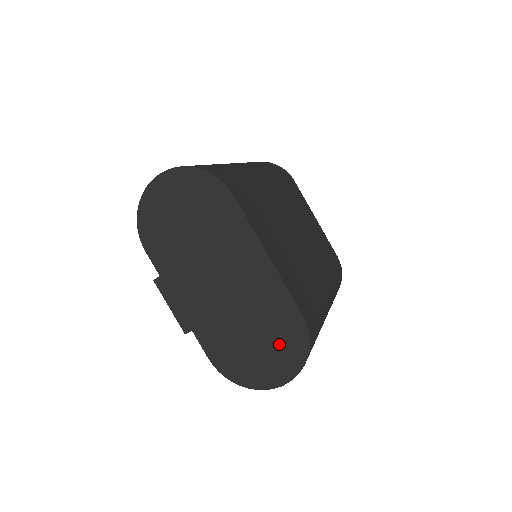
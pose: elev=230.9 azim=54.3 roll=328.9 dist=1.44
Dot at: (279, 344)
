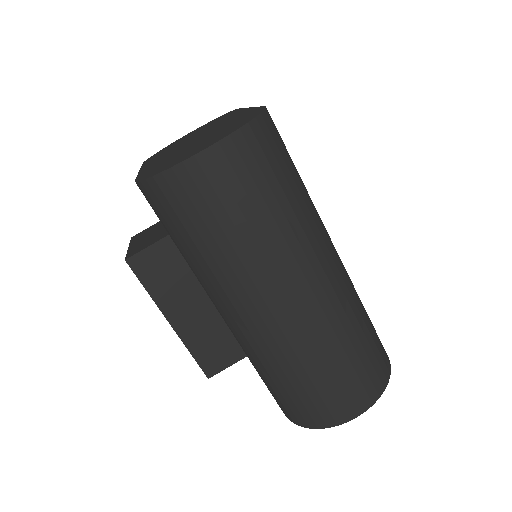
Dot at: (226, 130)
